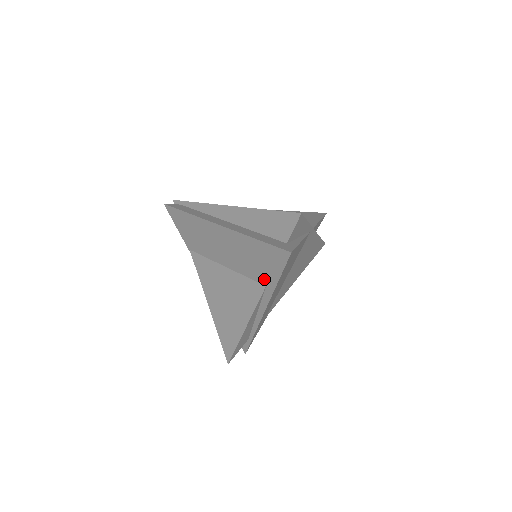
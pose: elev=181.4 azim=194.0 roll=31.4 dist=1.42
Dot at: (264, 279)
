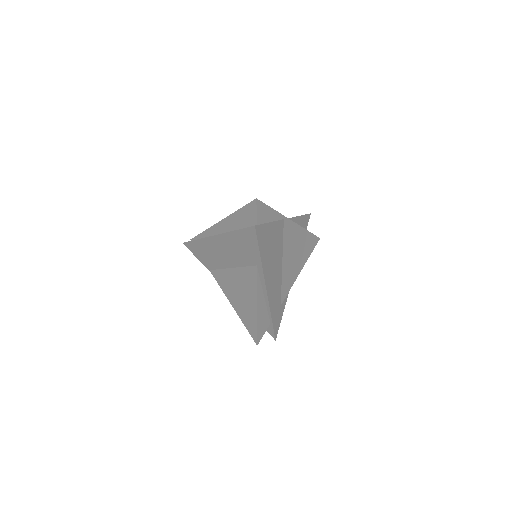
Dot at: (253, 260)
